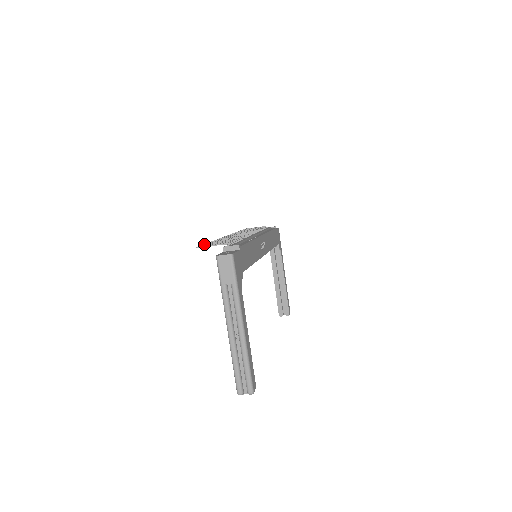
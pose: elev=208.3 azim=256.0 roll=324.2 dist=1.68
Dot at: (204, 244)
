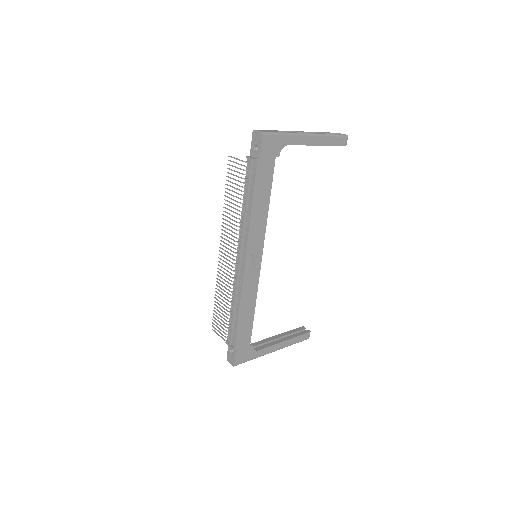
Dot at: occluded
